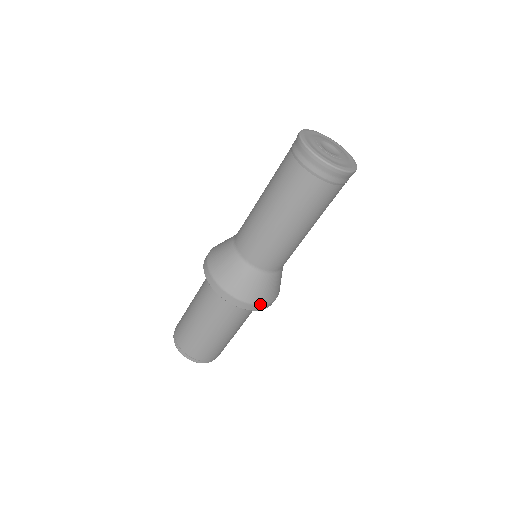
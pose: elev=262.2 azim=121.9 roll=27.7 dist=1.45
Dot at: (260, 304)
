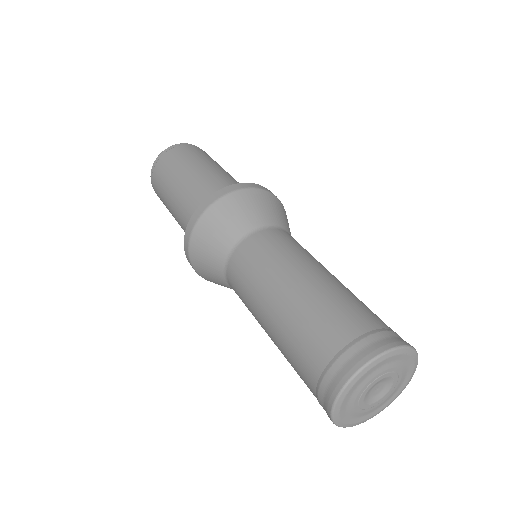
Dot at: occluded
